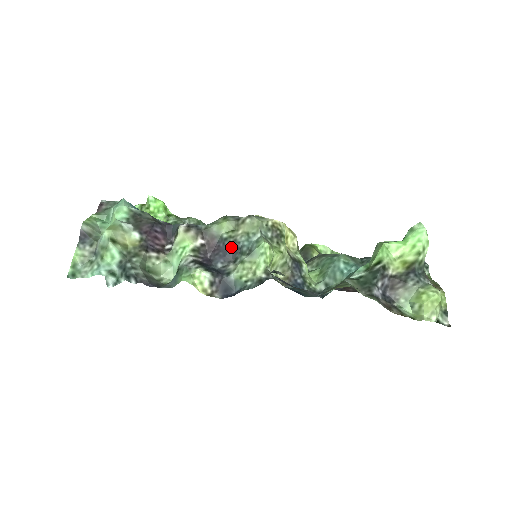
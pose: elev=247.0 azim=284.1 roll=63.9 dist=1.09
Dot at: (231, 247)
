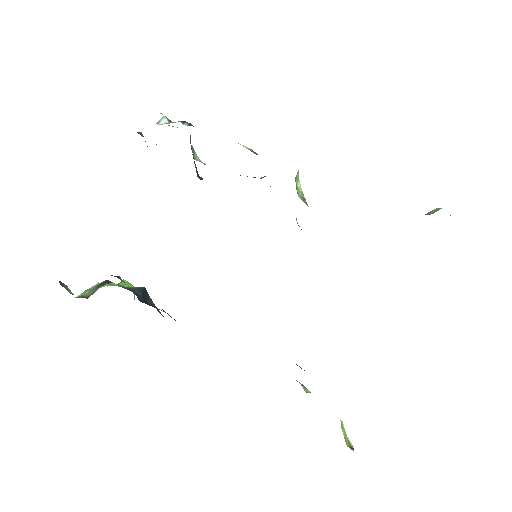
Dot at: occluded
